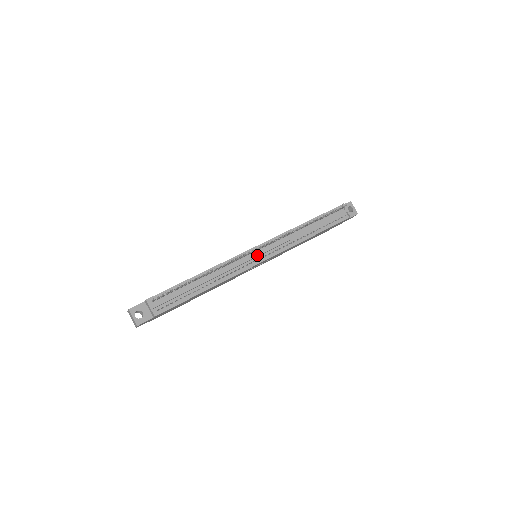
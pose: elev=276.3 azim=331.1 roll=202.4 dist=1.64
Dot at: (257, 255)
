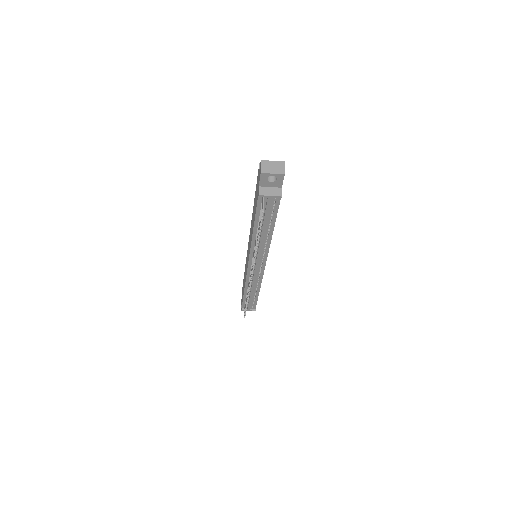
Dot at: (256, 270)
